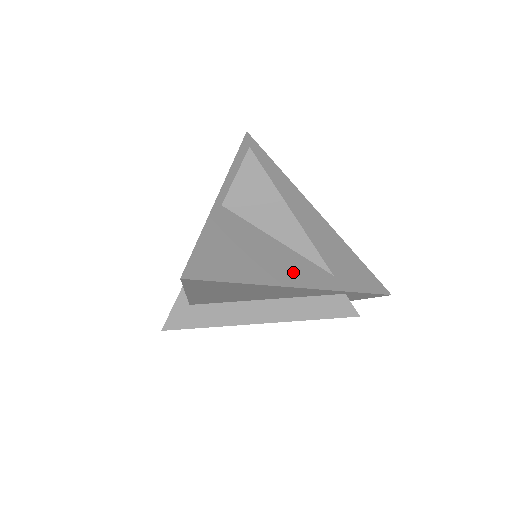
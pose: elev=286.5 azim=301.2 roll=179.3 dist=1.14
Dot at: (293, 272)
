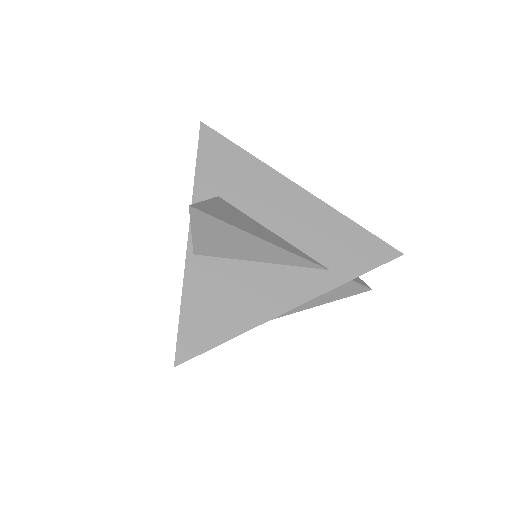
Dot at: (283, 293)
